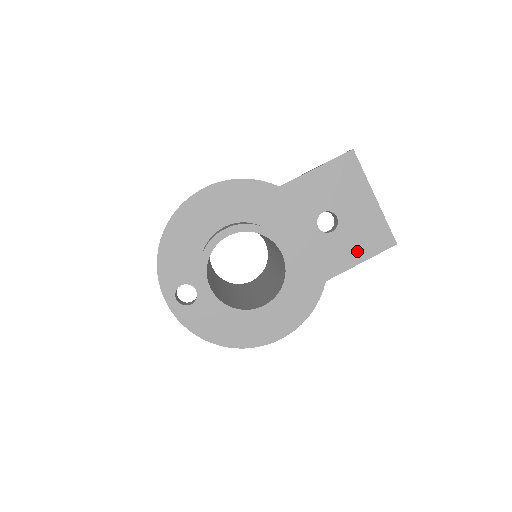
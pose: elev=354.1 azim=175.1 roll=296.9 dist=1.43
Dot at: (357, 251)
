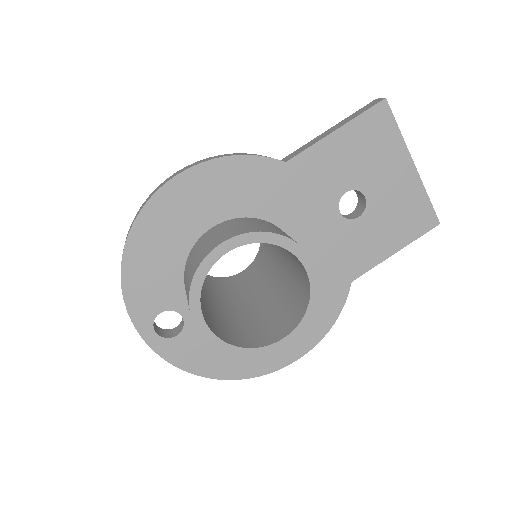
Dot at: (390, 239)
